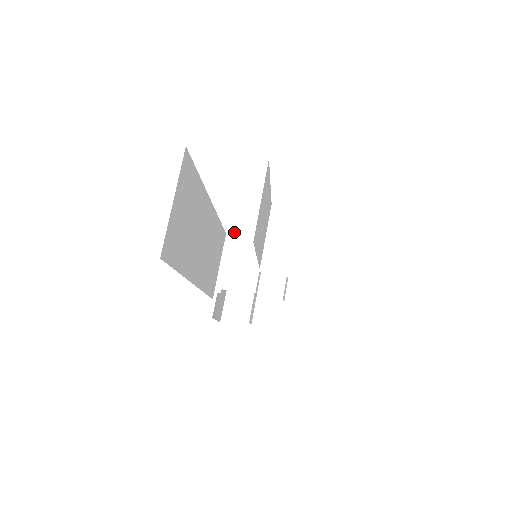
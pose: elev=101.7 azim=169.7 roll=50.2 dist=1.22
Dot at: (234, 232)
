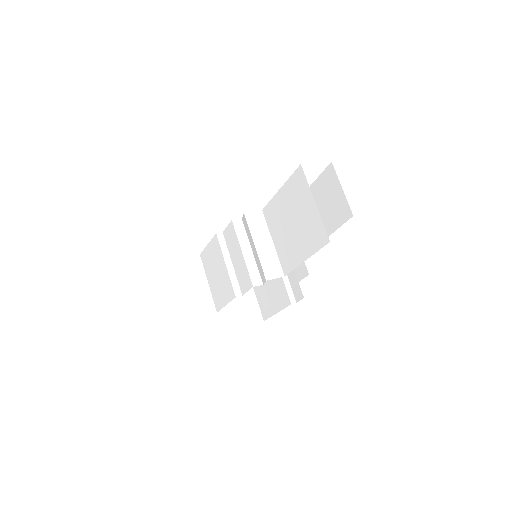
Dot at: (239, 241)
